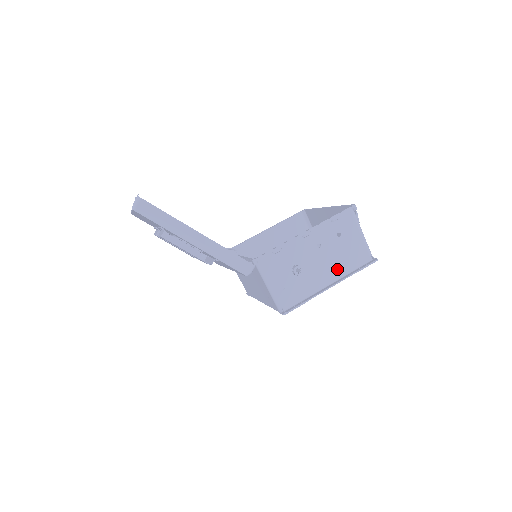
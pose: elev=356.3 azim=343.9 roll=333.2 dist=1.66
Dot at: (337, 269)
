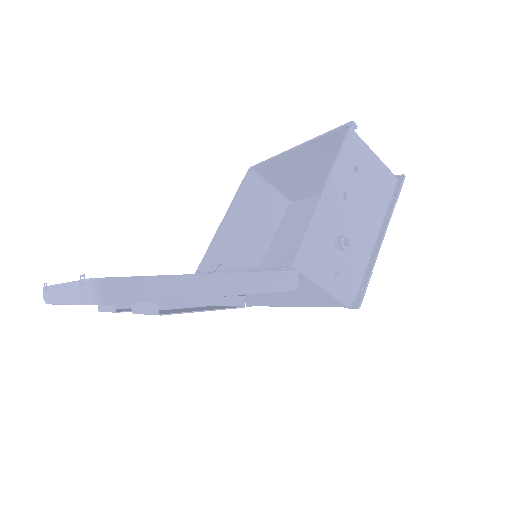
Dot at: (374, 213)
